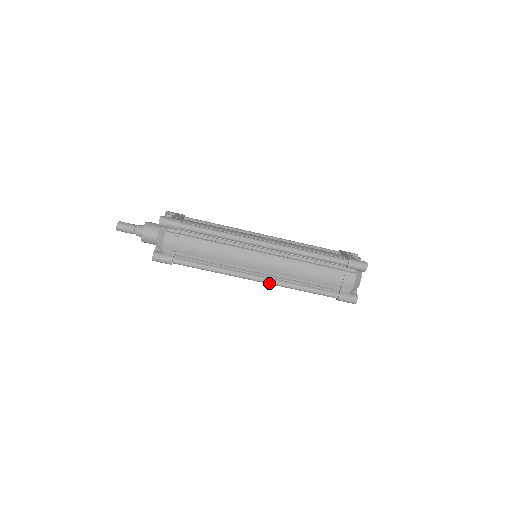
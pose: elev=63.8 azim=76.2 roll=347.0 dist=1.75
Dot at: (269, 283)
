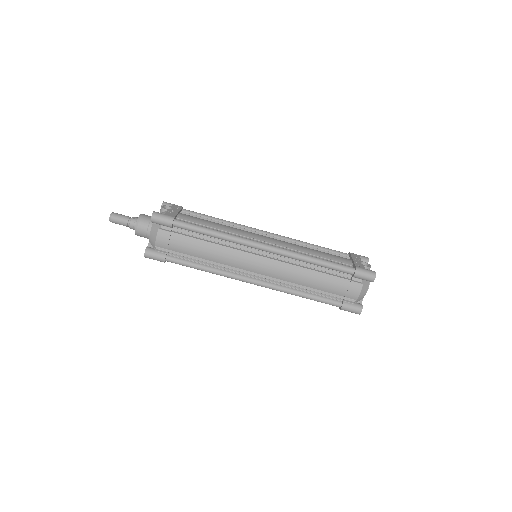
Dot at: (267, 287)
